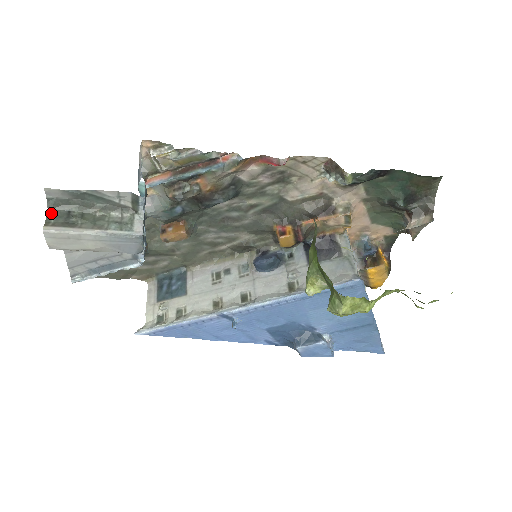
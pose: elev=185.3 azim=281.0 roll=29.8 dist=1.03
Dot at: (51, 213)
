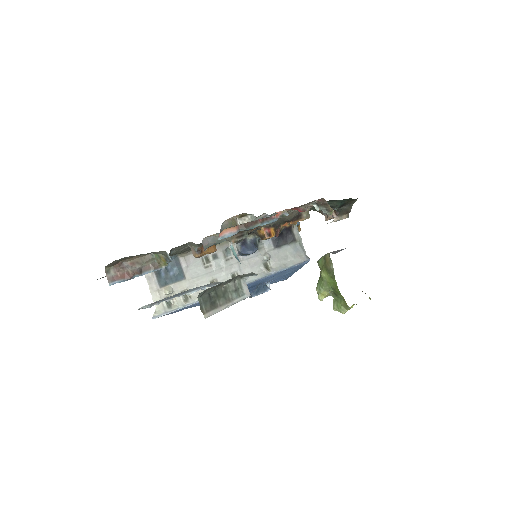
Dot at: (201, 301)
